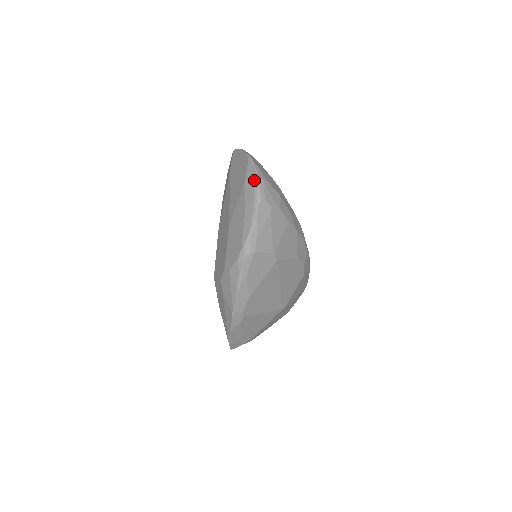
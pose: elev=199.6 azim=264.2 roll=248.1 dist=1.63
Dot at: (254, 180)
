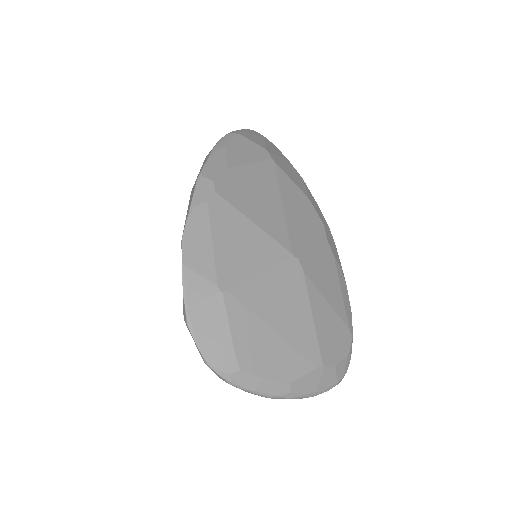
Dot at: occluded
